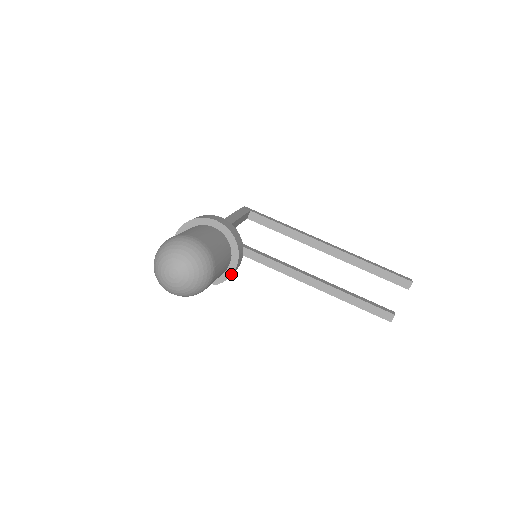
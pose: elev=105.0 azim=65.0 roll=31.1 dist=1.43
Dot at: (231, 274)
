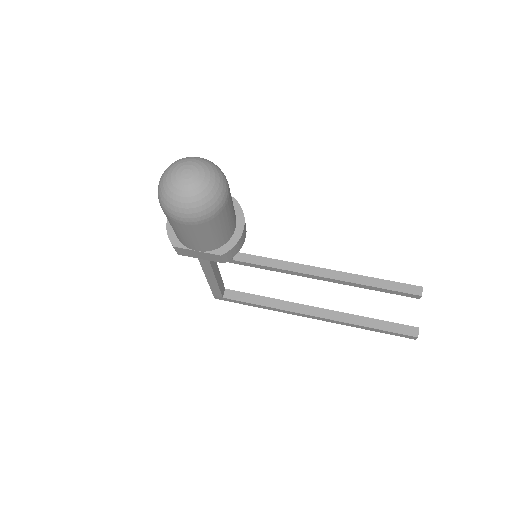
Dot at: (238, 239)
